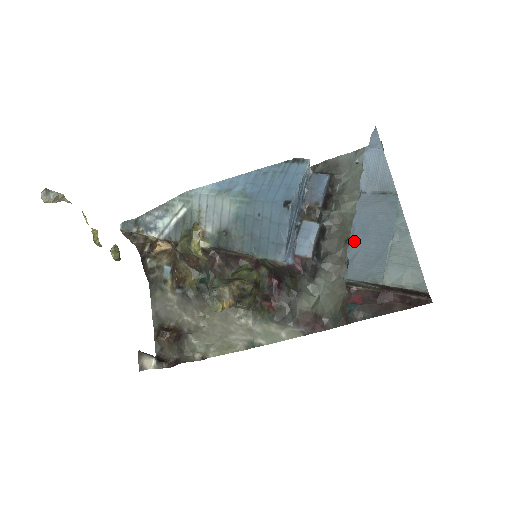
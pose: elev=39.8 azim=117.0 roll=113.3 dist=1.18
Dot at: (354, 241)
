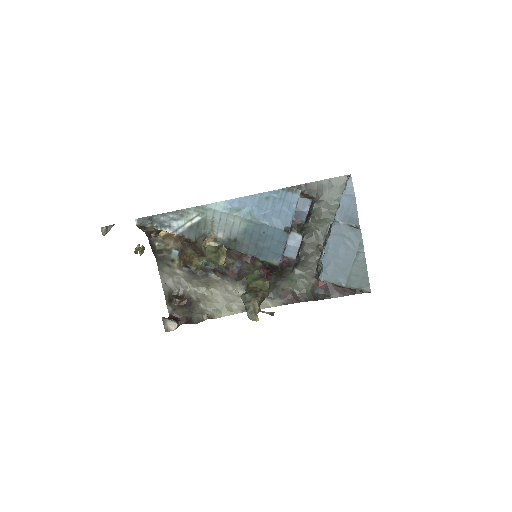
Dot at: (328, 255)
